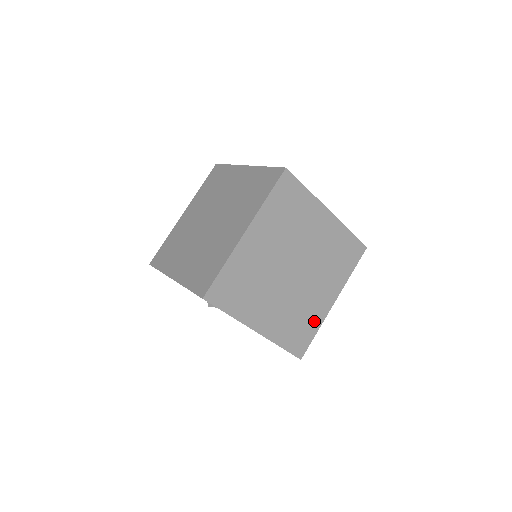
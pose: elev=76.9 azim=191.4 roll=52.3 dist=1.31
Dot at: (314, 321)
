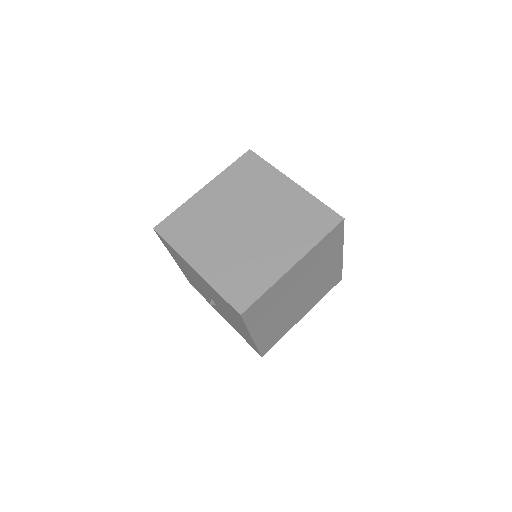
Dot at: (264, 278)
